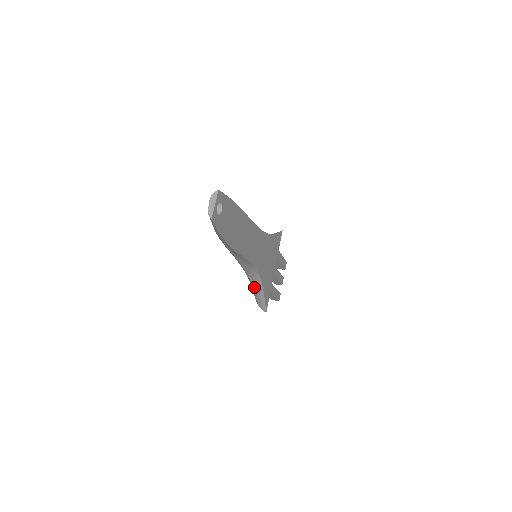
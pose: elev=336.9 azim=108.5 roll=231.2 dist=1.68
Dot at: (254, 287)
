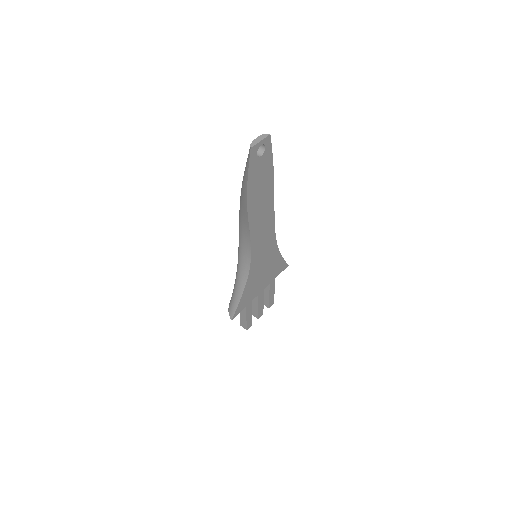
Dot at: (236, 287)
